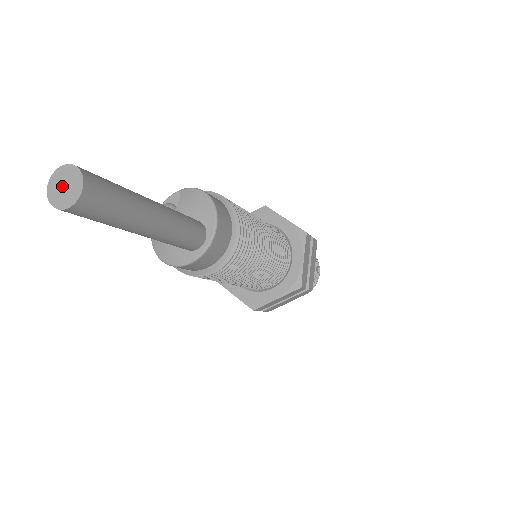
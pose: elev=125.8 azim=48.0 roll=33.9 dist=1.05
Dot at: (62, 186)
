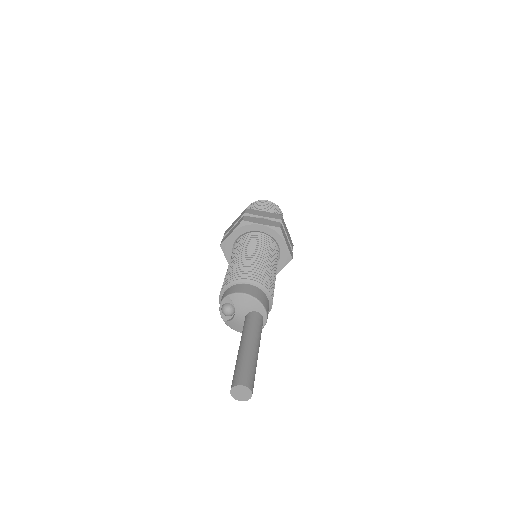
Dot at: (240, 394)
